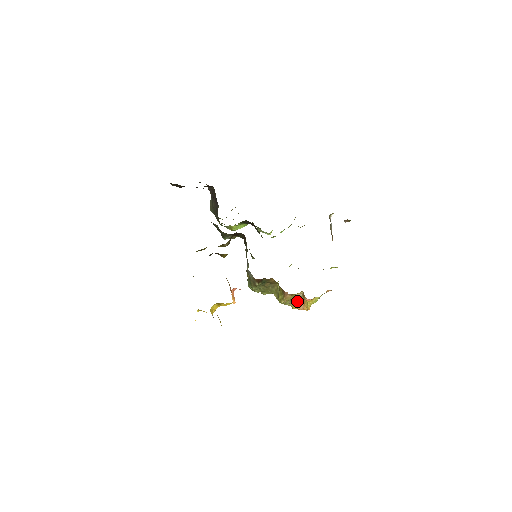
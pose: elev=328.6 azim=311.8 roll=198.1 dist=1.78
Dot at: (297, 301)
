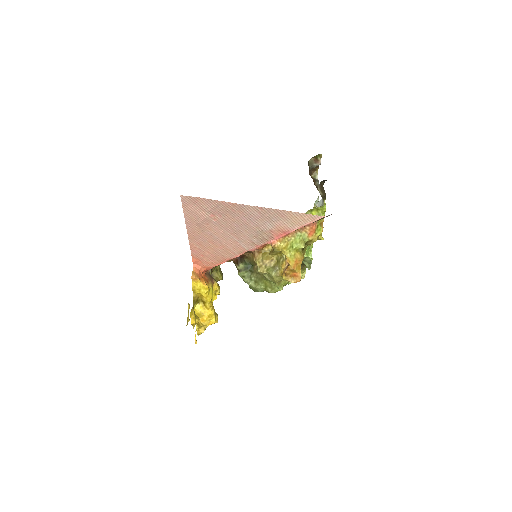
Dot at: (281, 265)
